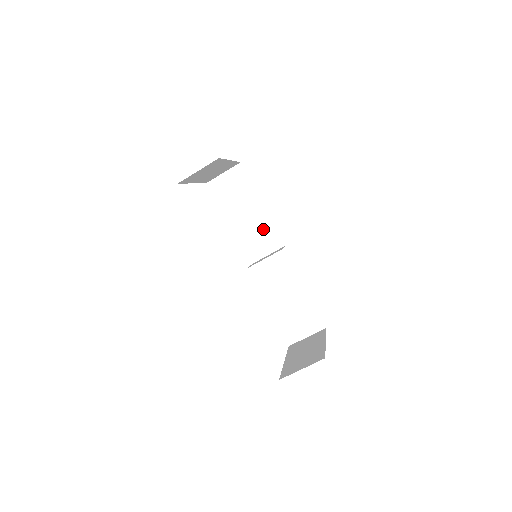
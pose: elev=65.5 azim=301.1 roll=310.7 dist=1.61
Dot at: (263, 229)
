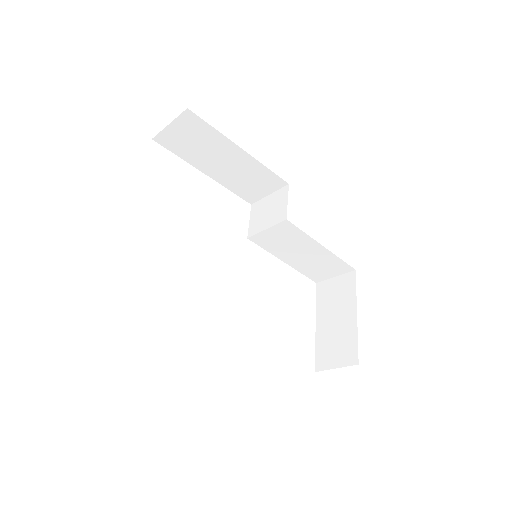
Dot at: (252, 174)
